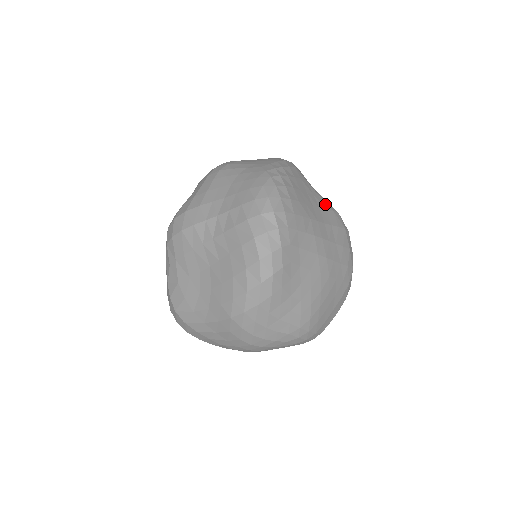
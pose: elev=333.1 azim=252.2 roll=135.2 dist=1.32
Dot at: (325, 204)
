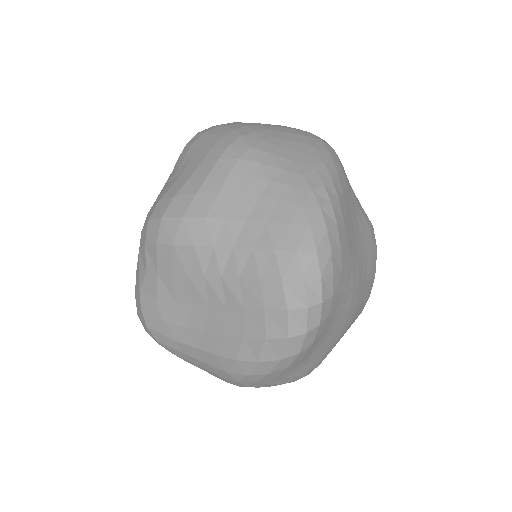
Dot at: (364, 220)
